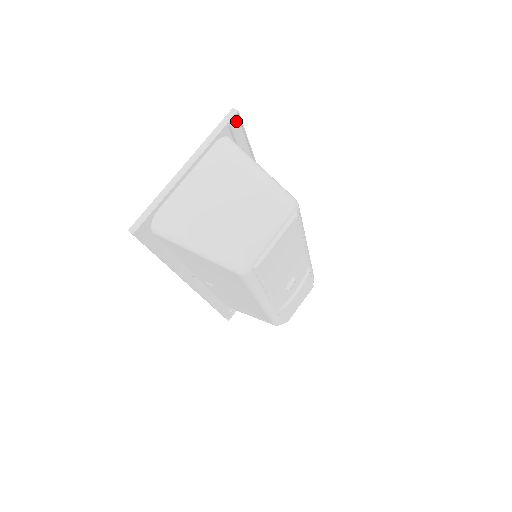
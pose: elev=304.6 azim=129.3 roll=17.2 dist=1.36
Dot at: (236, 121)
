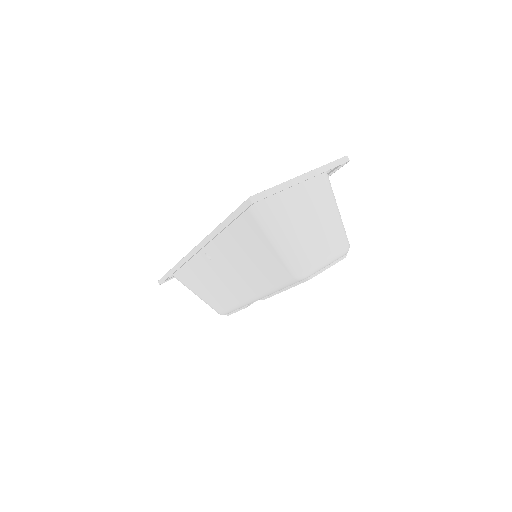
Dot at: occluded
